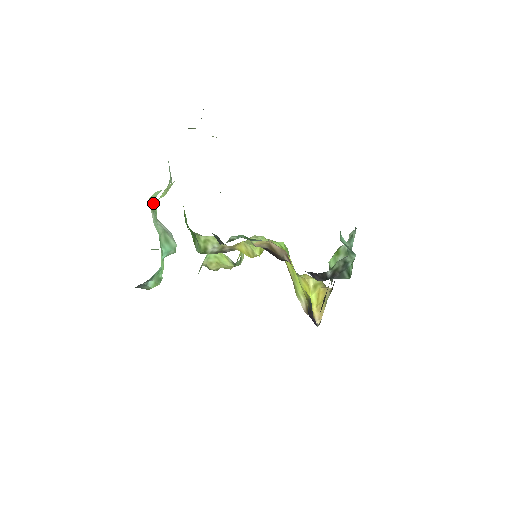
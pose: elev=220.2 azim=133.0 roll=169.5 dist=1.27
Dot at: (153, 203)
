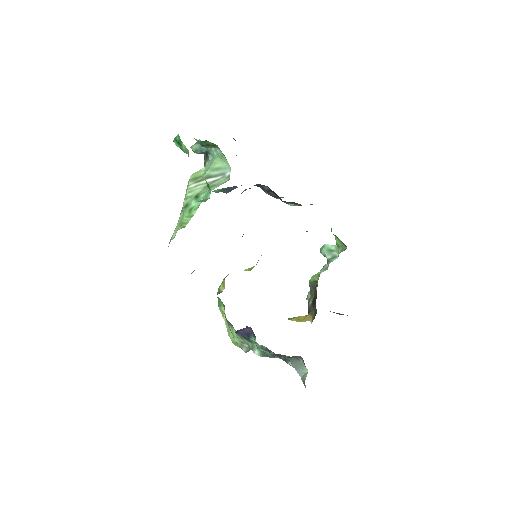
Dot at: (198, 173)
